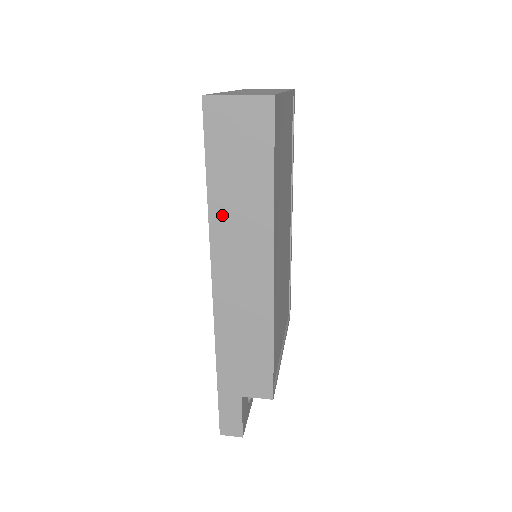
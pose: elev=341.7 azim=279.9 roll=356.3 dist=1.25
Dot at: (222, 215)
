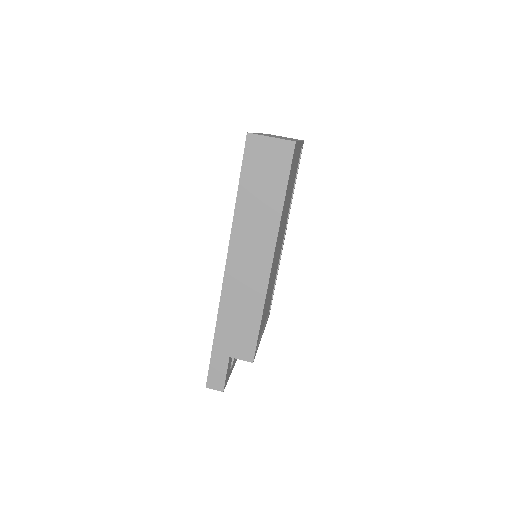
Dot at: (244, 216)
